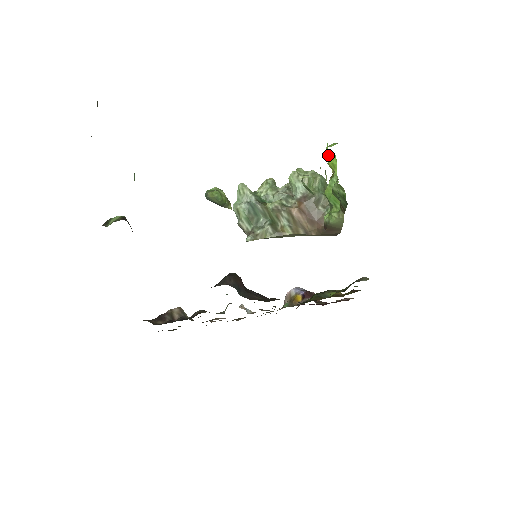
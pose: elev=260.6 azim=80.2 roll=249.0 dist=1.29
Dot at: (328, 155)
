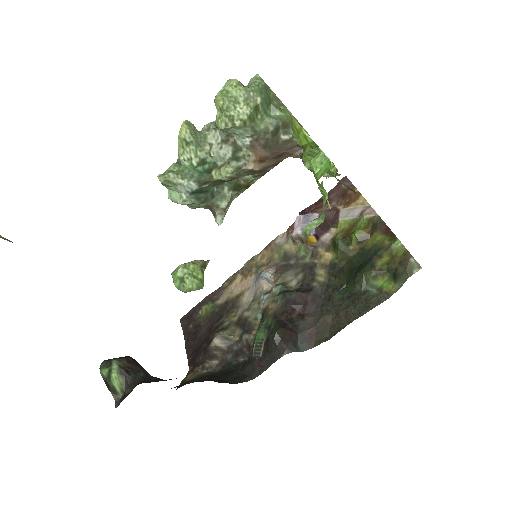
Dot at: (327, 195)
